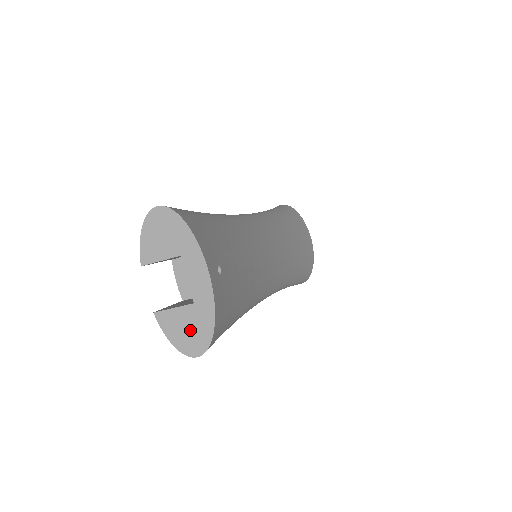
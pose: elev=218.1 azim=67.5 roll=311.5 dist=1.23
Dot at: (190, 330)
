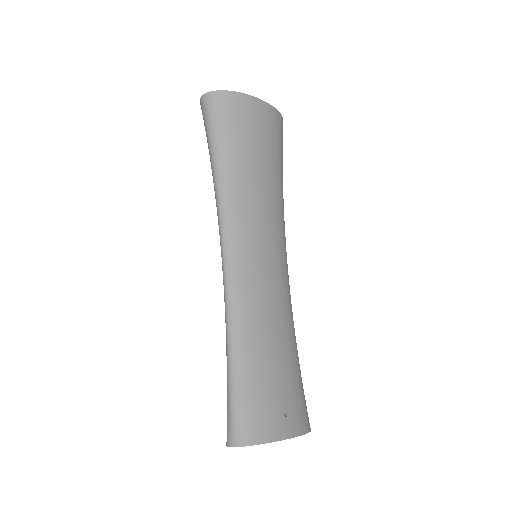
Dot at: occluded
